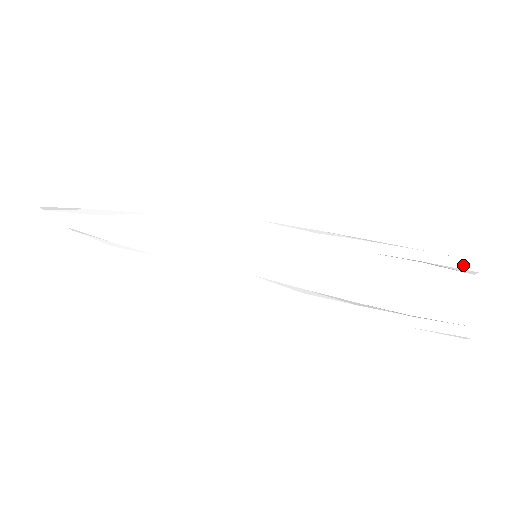
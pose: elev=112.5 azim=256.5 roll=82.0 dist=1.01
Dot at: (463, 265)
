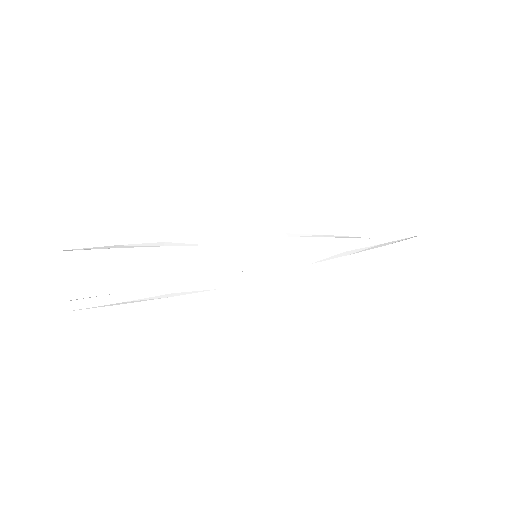
Dot at: (379, 239)
